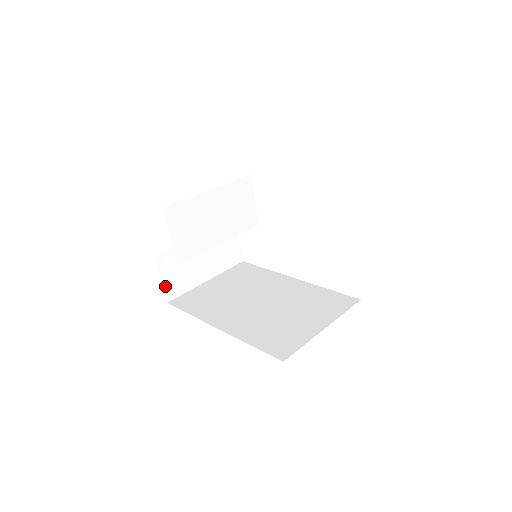
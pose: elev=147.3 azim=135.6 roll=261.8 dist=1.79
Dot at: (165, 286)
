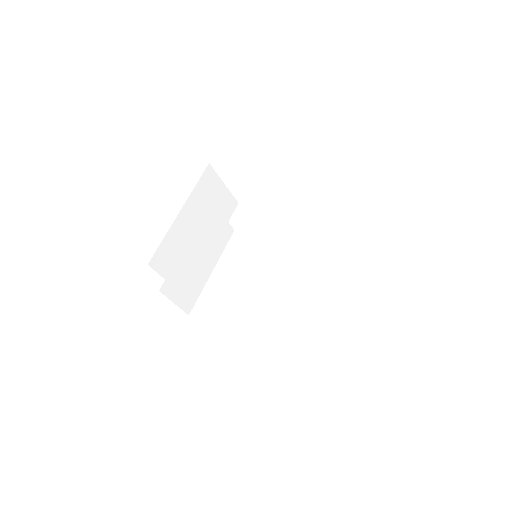
Dot at: (180, 304)
